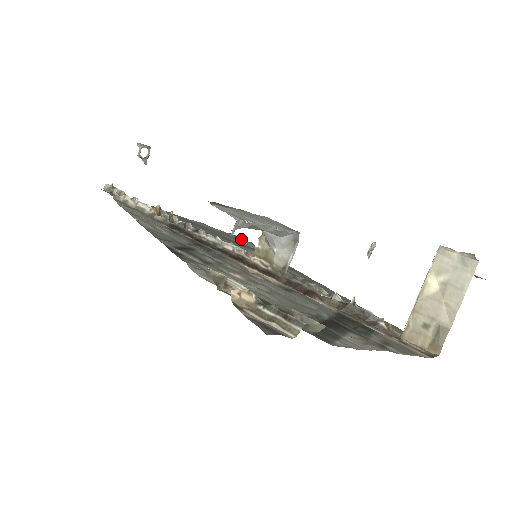
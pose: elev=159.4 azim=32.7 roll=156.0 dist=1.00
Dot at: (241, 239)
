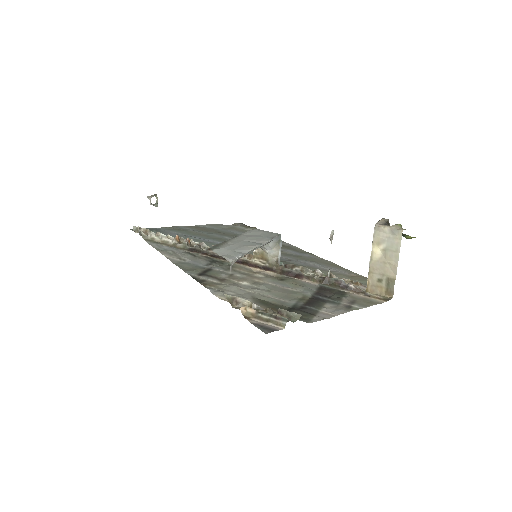
Dot at: (246, 227)
